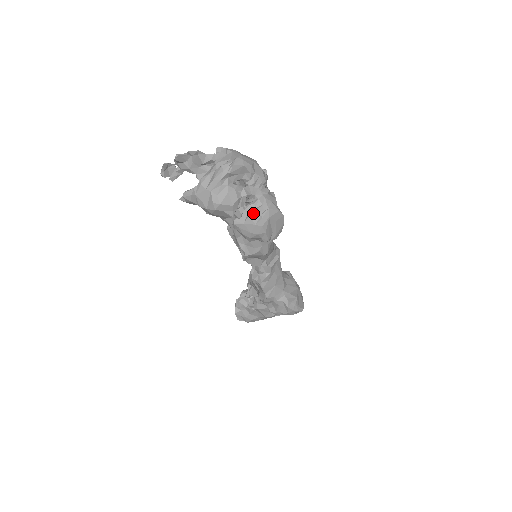
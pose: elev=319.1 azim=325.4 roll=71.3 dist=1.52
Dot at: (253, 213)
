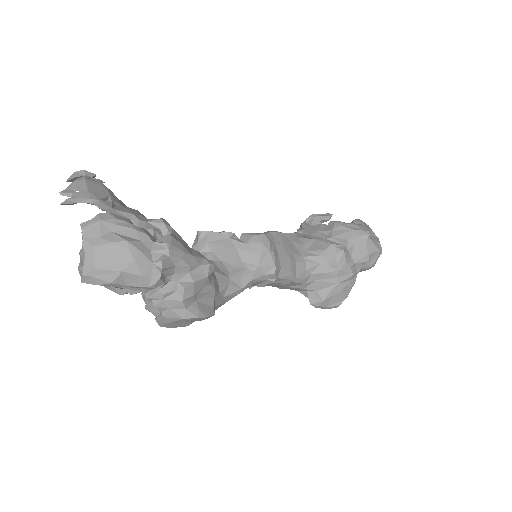
Dot at: (148, 310)
